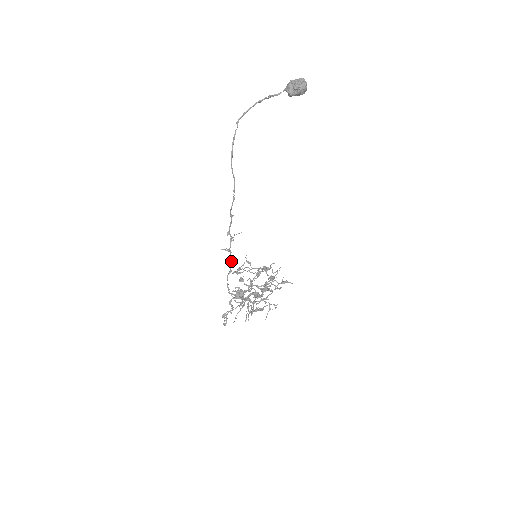
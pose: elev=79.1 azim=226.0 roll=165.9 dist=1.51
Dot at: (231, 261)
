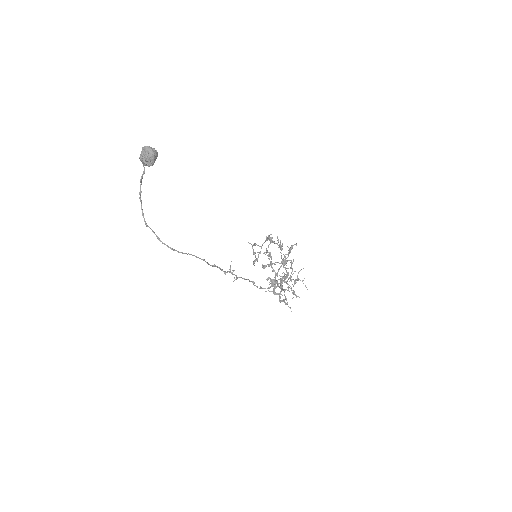
Dot at: (246, 279)
